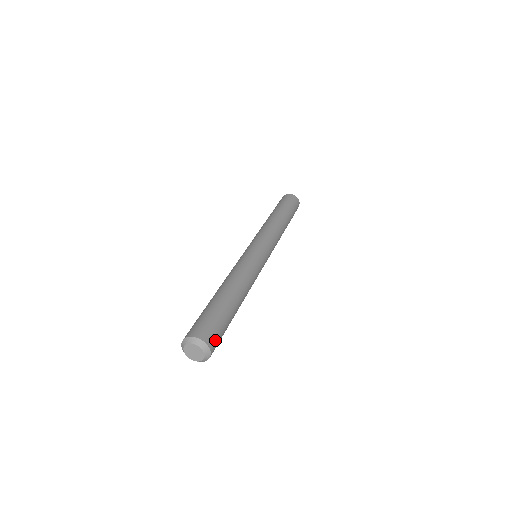
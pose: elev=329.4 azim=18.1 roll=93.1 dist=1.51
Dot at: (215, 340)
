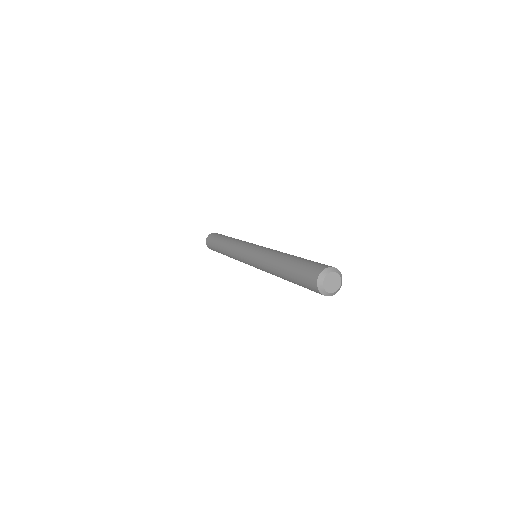
Dot at: occluded
